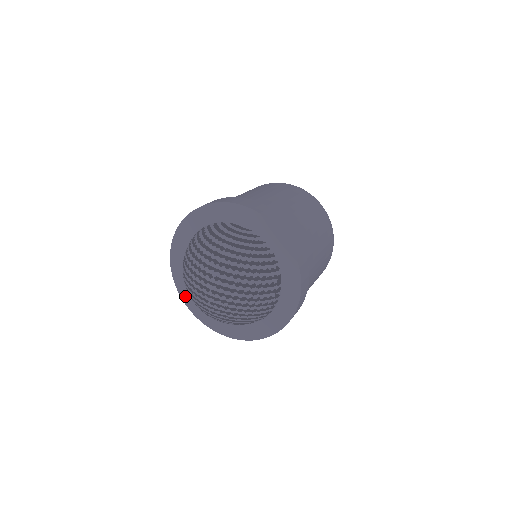
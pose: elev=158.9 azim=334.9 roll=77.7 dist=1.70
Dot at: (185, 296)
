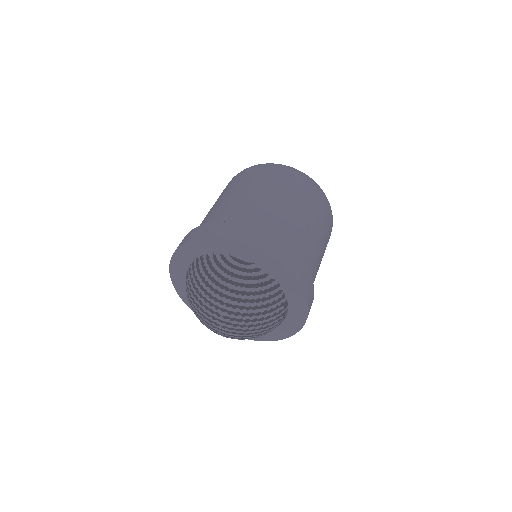
Dot at: occluded
